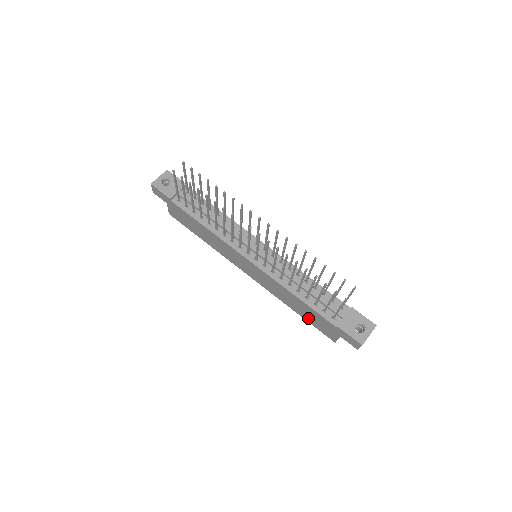
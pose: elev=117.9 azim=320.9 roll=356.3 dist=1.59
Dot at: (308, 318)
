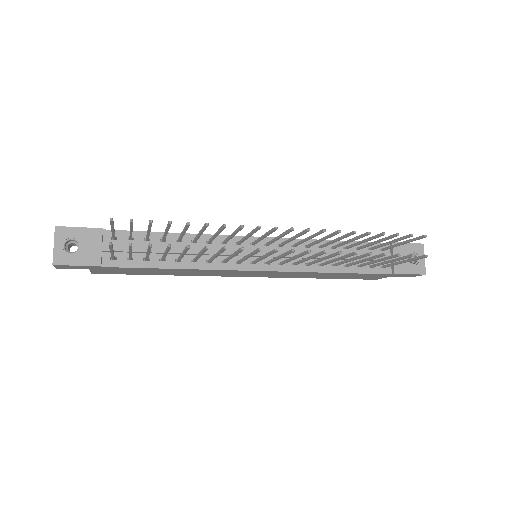
Dot at: (343, 278)
